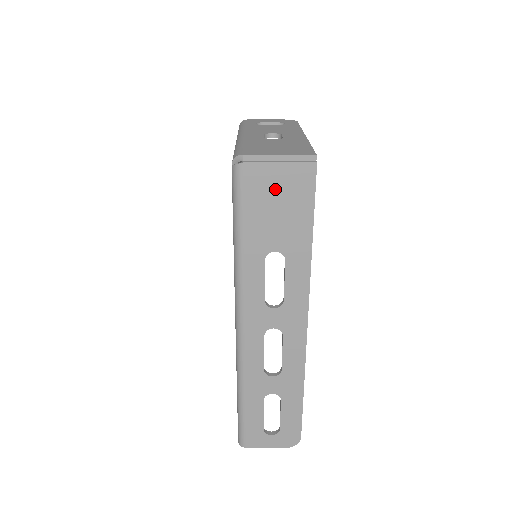
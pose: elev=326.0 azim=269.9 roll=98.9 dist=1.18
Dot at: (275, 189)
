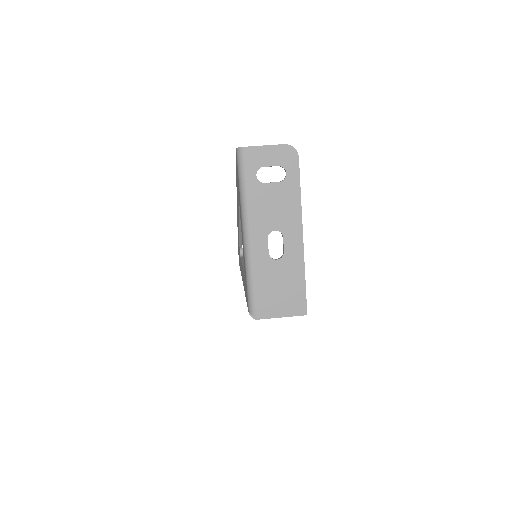
Dot at: occluded
